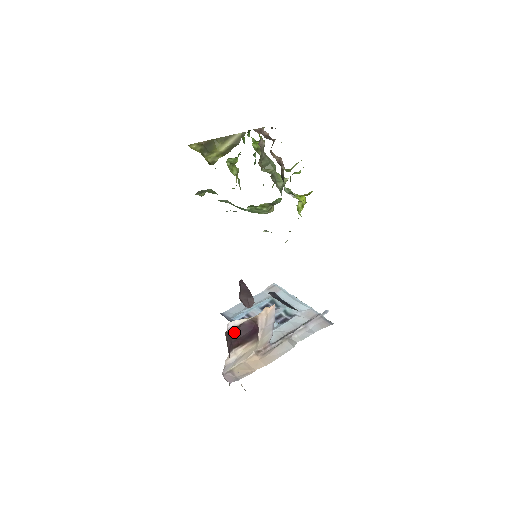
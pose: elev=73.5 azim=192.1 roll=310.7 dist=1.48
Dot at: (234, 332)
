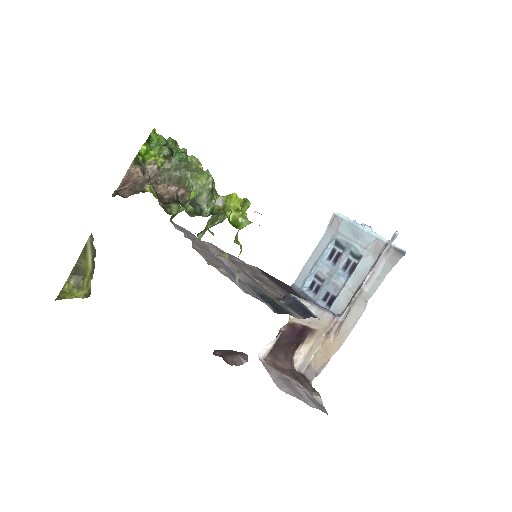
Dot at: (280, 344)
